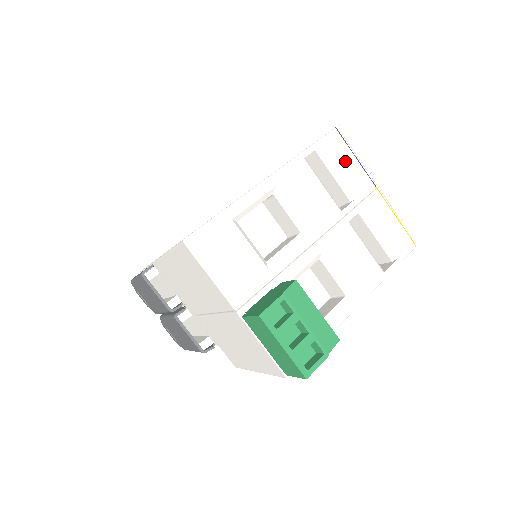
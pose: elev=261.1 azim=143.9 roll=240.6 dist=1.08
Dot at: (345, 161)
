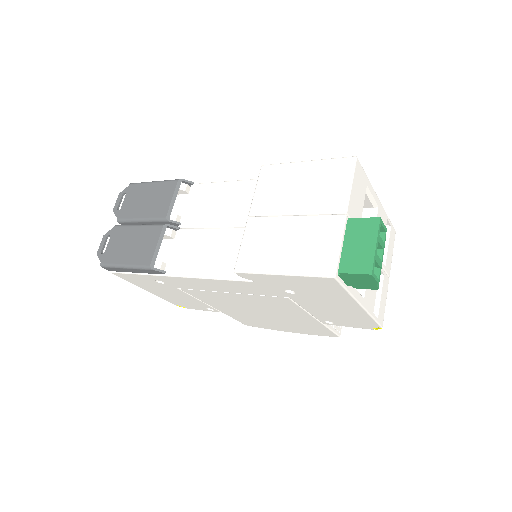
Dot at: (391, 247)
